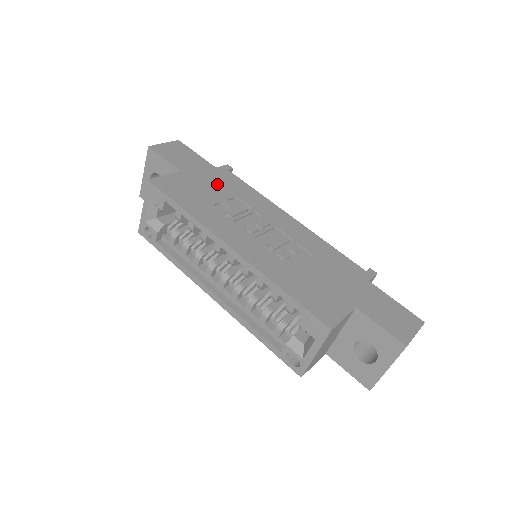
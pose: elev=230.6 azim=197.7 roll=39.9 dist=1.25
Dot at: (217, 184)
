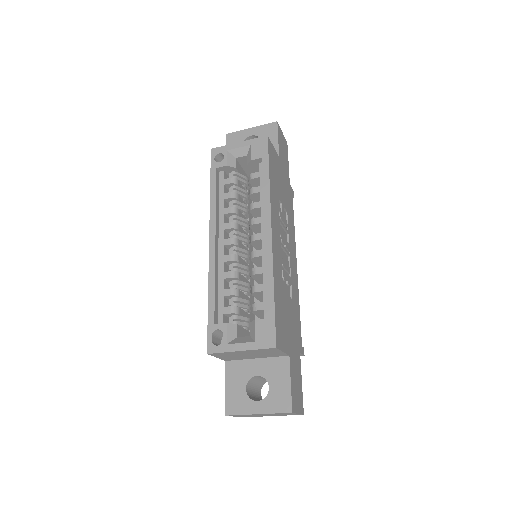
Dot at: (286, 192)
